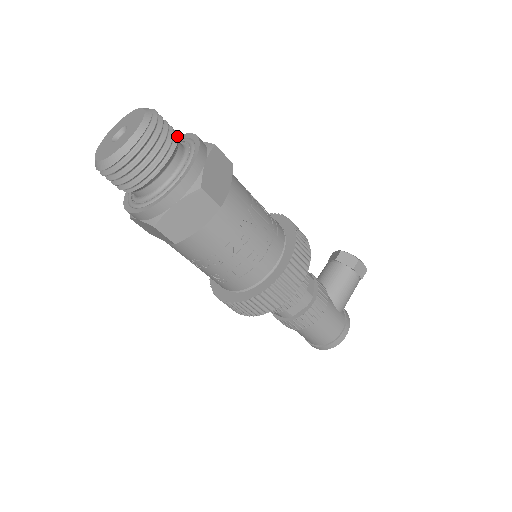
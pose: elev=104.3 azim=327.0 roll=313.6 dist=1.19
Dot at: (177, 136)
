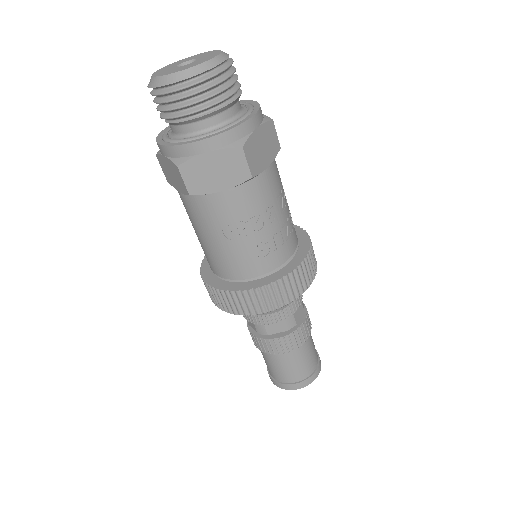
Dot at: occluded
